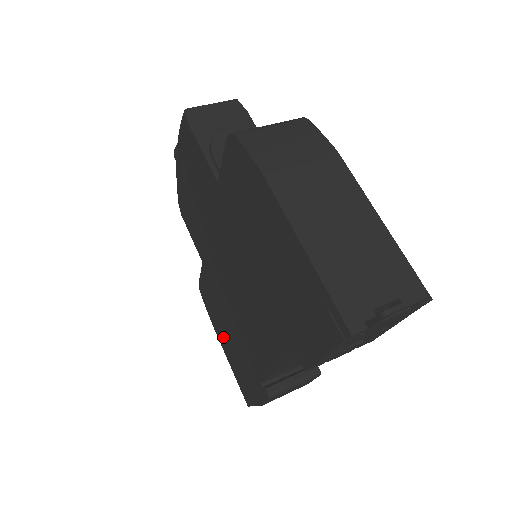
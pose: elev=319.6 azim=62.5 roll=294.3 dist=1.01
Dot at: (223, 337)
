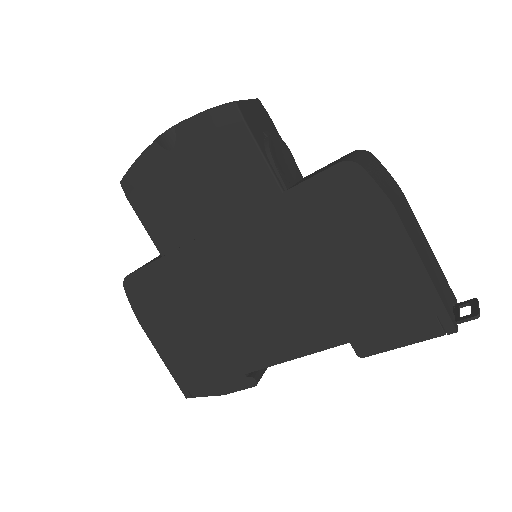
Dot at: (166, 334)
